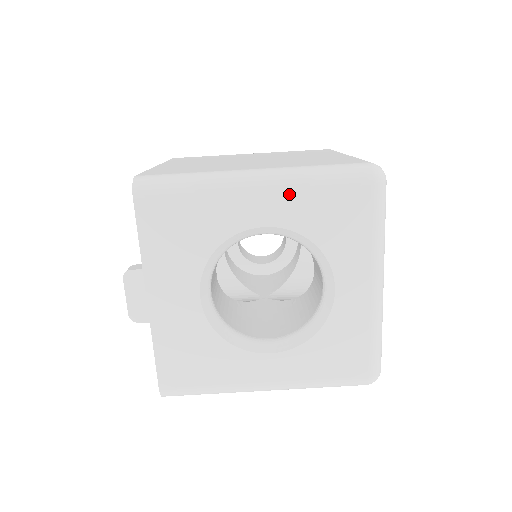
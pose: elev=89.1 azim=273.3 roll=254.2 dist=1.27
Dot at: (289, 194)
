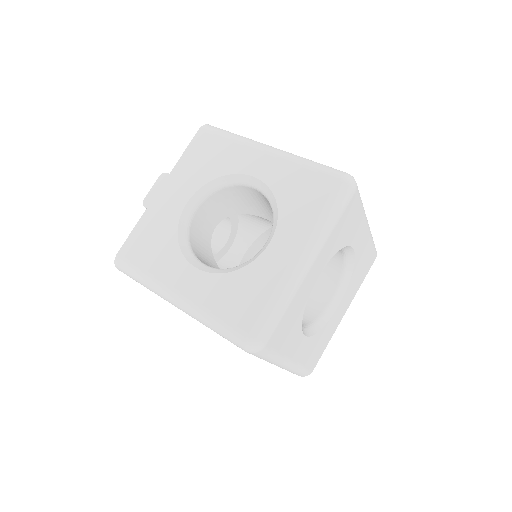
Dot at: (282, 163)
